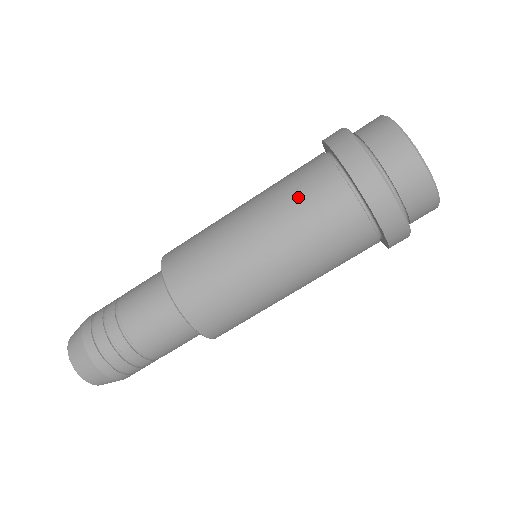
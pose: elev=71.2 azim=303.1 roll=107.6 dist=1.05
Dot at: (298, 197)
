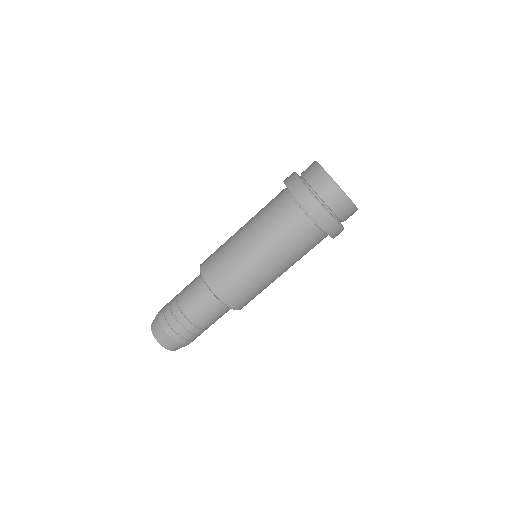
Dot at: (271, 215)
